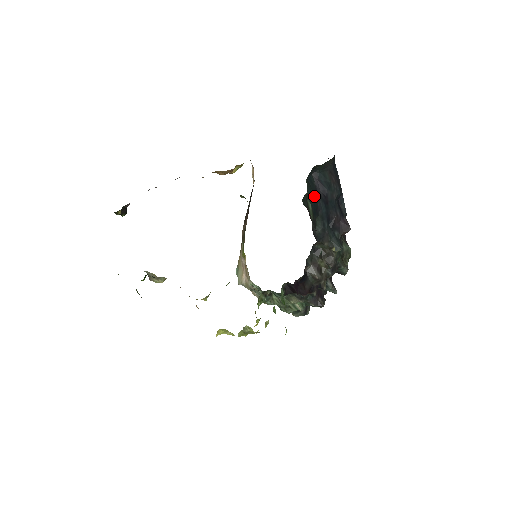
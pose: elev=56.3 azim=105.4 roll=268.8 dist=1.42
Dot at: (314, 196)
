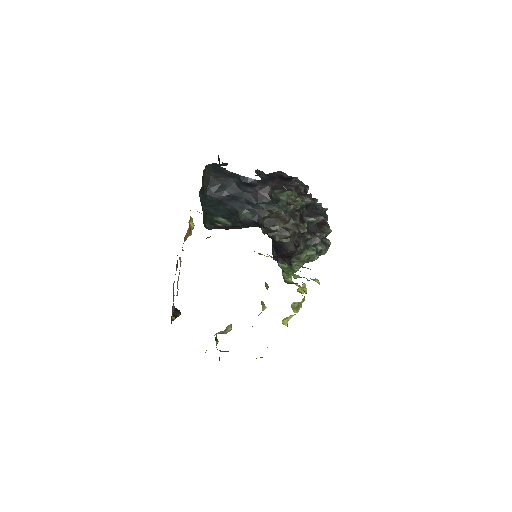
Dot at: (219, 208)
